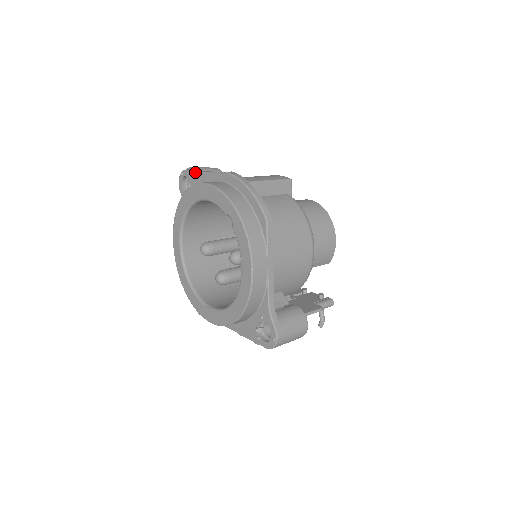
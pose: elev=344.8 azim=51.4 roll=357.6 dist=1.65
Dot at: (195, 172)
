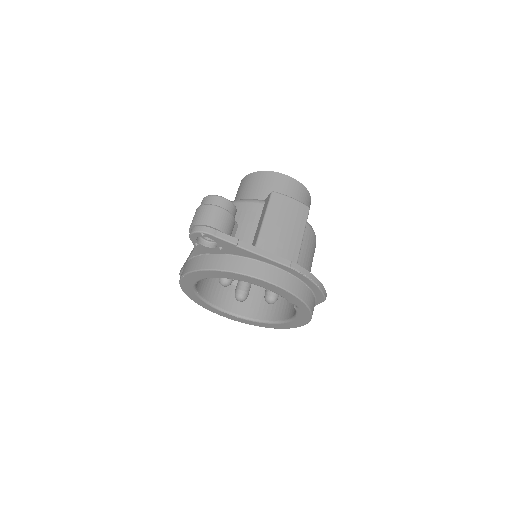
Dot at: (233, 245)
